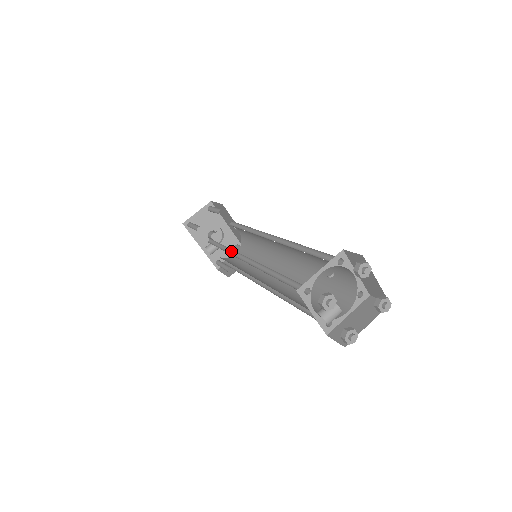
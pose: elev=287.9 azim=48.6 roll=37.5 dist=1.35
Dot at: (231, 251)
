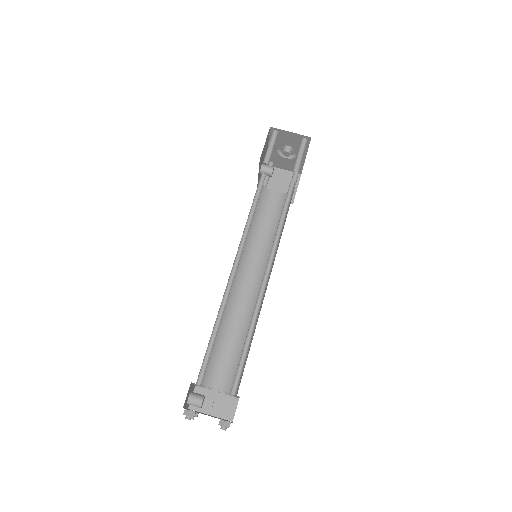
Dot at: (247, 233)
